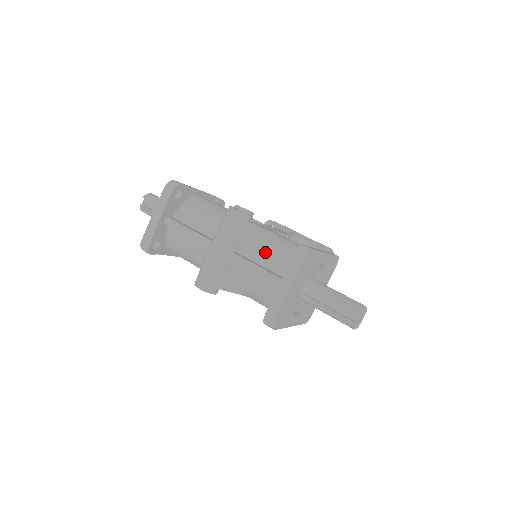
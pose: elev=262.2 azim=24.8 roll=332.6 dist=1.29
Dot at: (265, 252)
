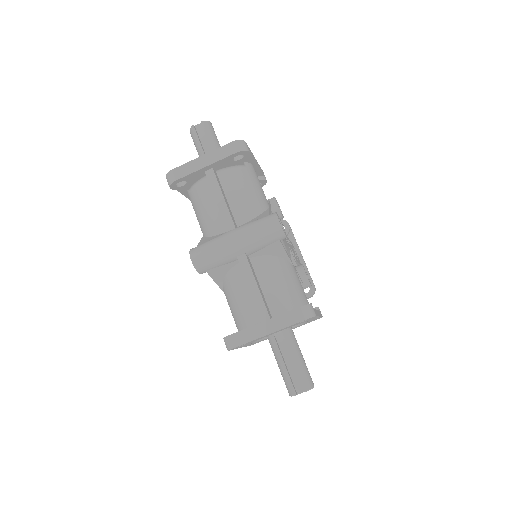
Dot at: (272, 277)
